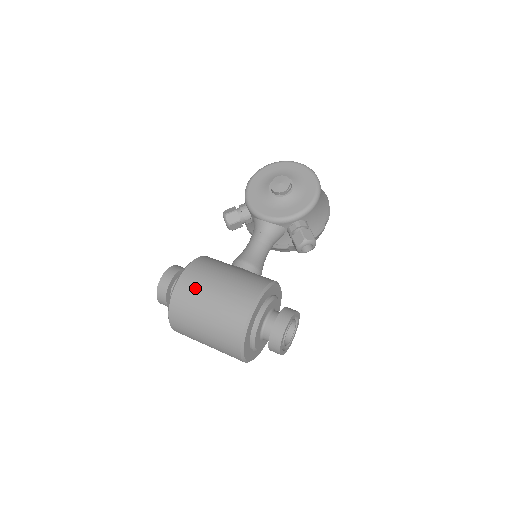
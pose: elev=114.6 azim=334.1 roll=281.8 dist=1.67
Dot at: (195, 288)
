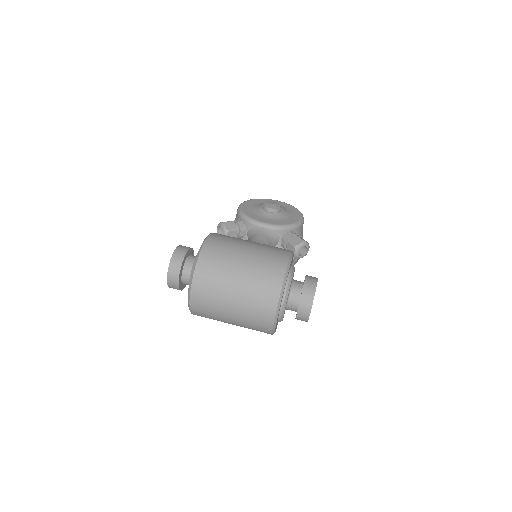
Dot at: (227, 244)
